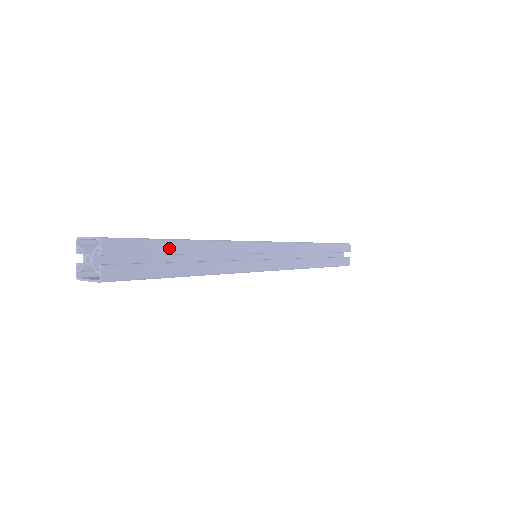
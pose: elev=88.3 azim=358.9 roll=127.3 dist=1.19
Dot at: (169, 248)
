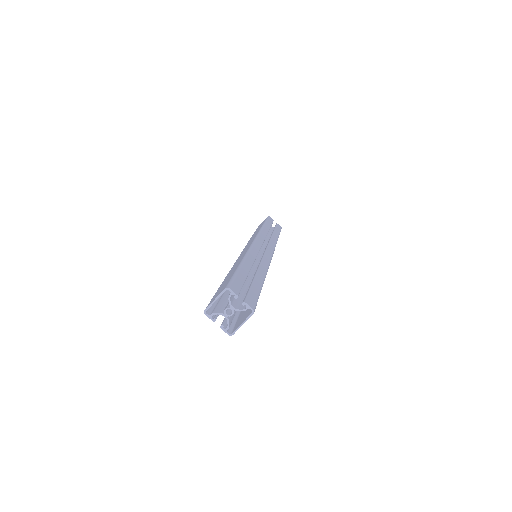
Dot at: (244, 272)
